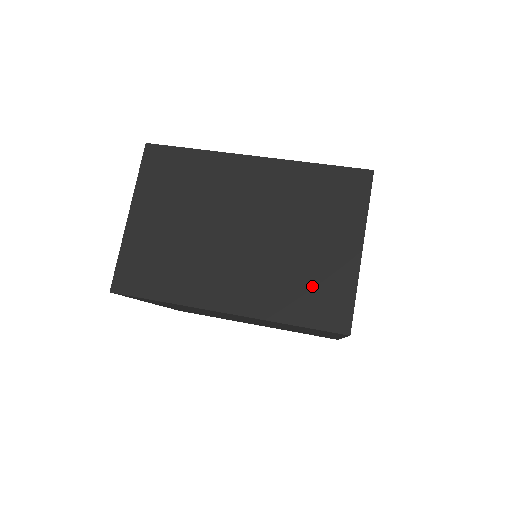
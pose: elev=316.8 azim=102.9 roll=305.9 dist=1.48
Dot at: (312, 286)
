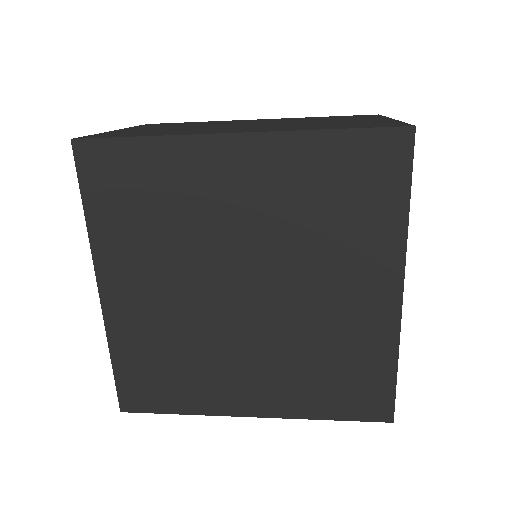
Dot at: (346, 124)
